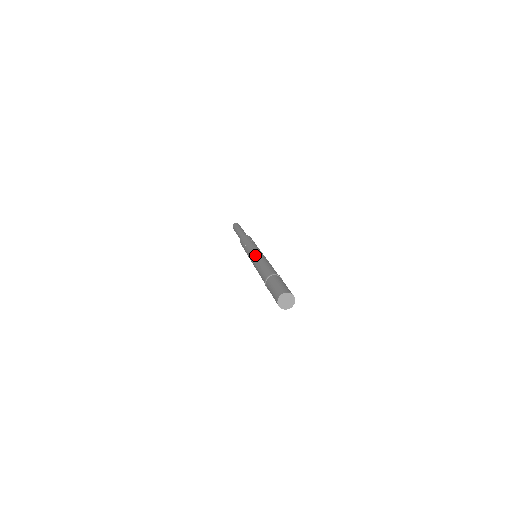
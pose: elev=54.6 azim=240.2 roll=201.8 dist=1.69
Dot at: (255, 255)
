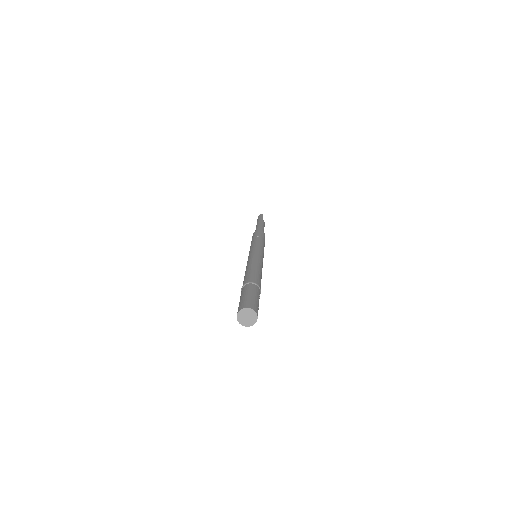
Dot at: occluded
